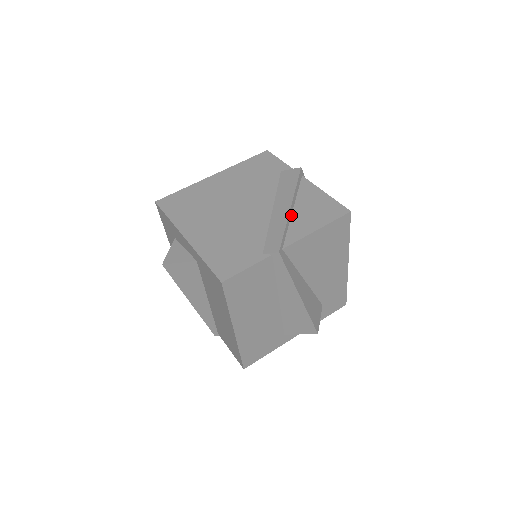
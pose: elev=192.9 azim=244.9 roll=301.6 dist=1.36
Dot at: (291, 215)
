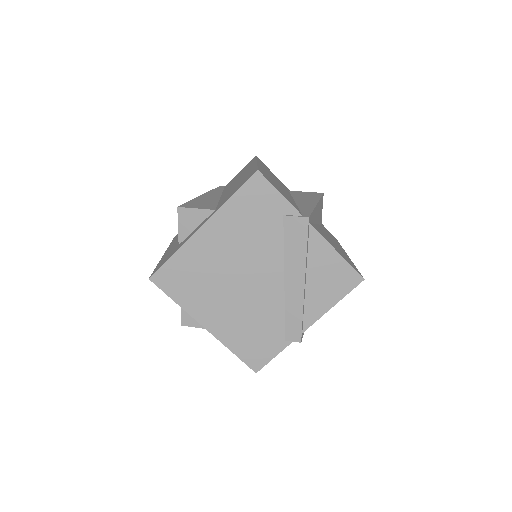
Dot at: (305, 290)
